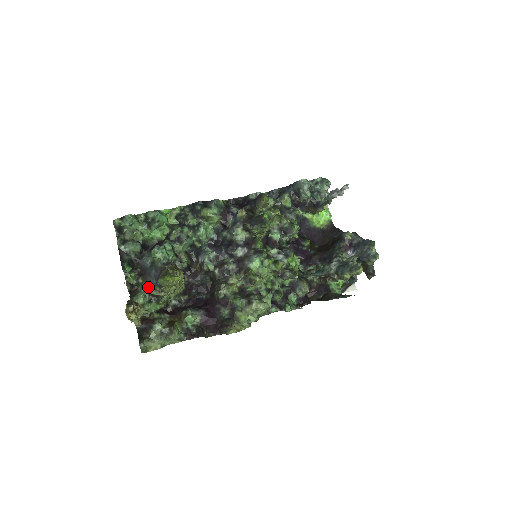
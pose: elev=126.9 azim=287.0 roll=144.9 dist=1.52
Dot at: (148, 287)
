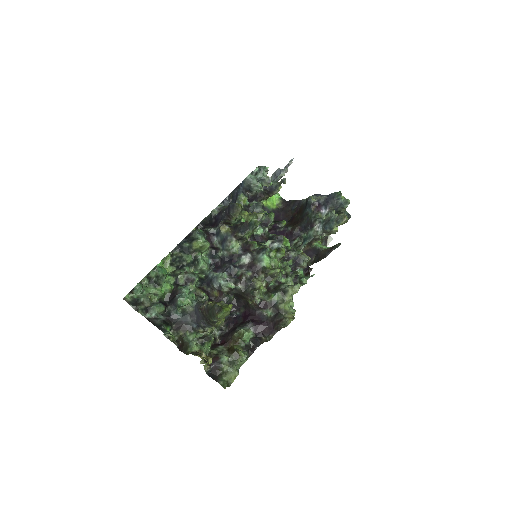
Dot at: (192, 334)
